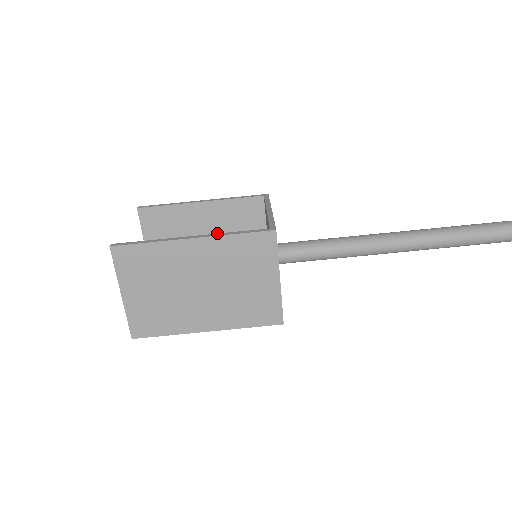
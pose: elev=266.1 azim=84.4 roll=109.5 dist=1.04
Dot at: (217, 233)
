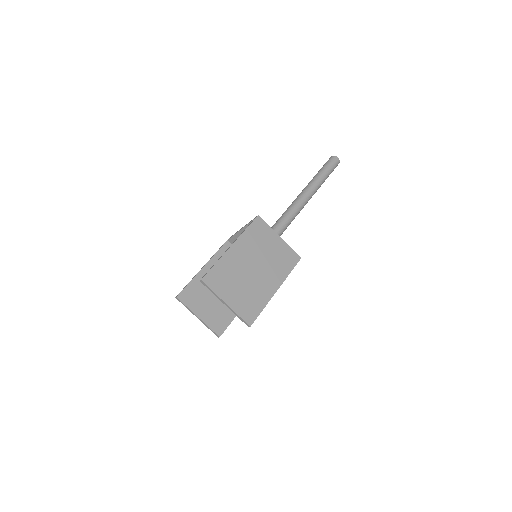
Dot at: occluded
